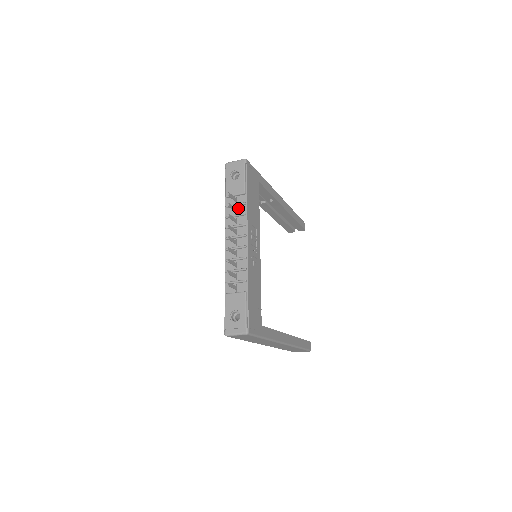
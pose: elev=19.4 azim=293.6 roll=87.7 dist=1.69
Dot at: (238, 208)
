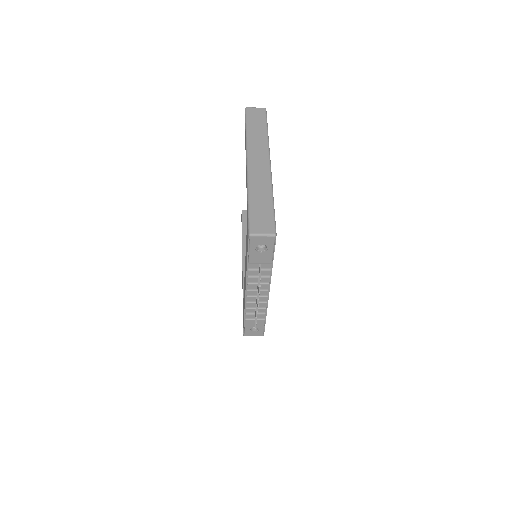
Dot at: (262, 271)
